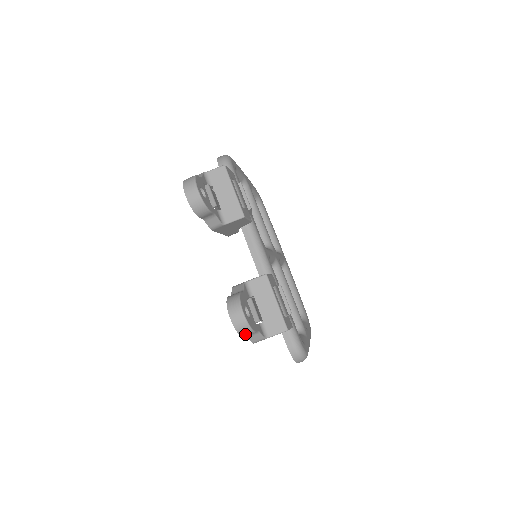
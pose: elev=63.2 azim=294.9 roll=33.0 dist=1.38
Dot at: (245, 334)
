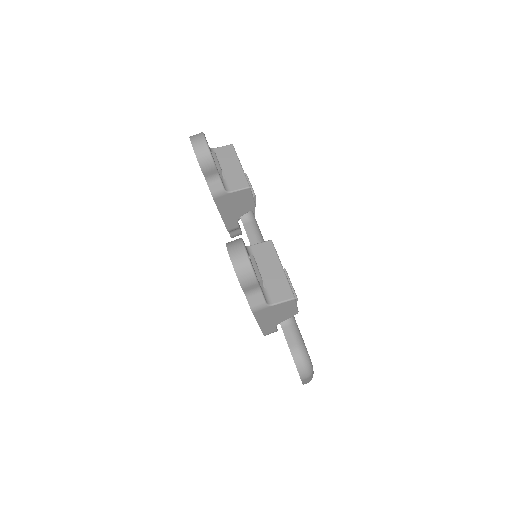
Dot at: (245, 280)
